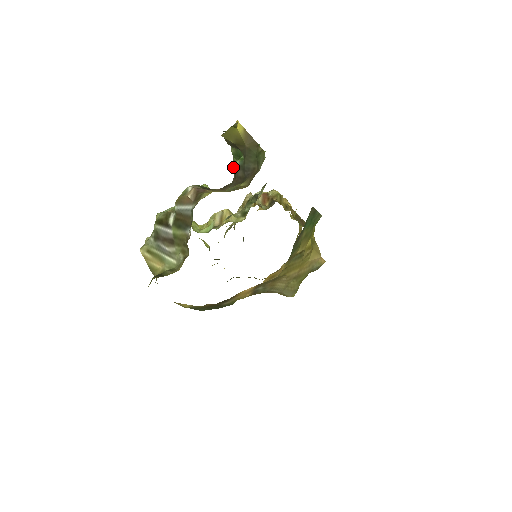
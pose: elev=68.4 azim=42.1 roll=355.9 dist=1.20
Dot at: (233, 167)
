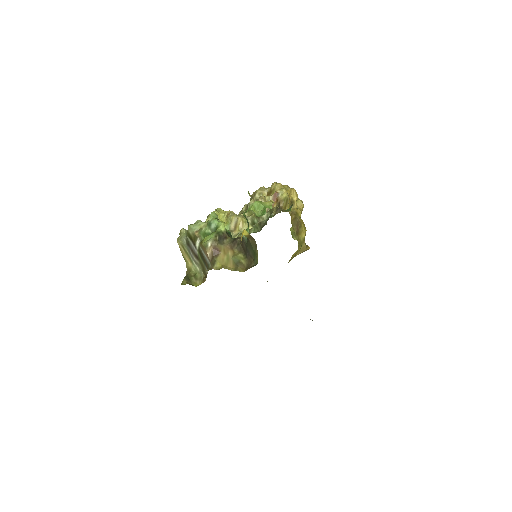
Dot at: (245, 217)
